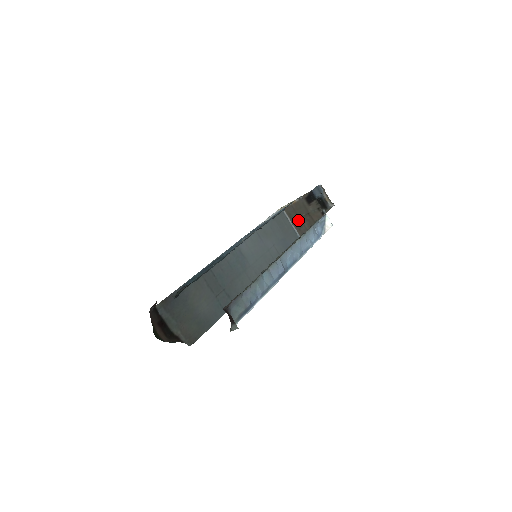
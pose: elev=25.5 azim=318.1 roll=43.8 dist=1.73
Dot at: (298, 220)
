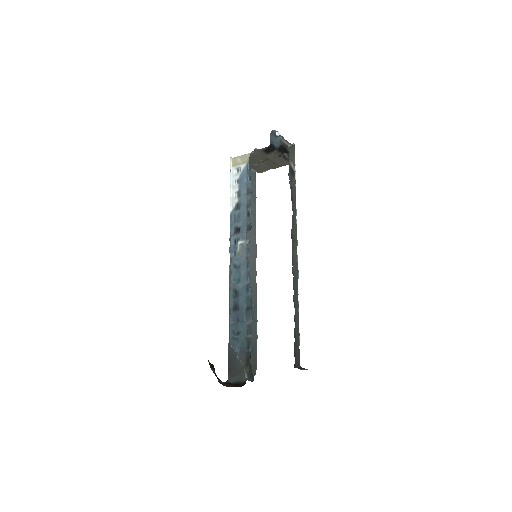
Dot at: (254, 164)
